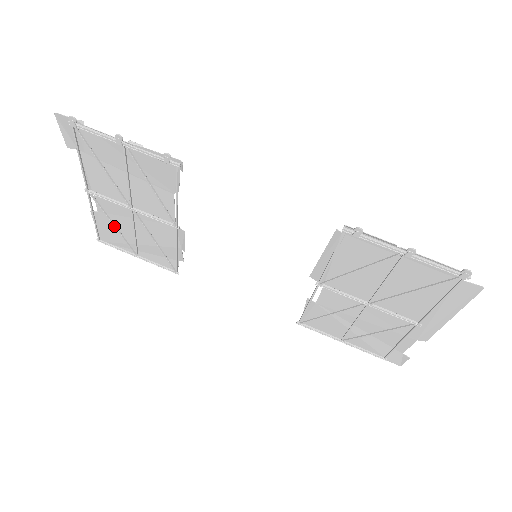
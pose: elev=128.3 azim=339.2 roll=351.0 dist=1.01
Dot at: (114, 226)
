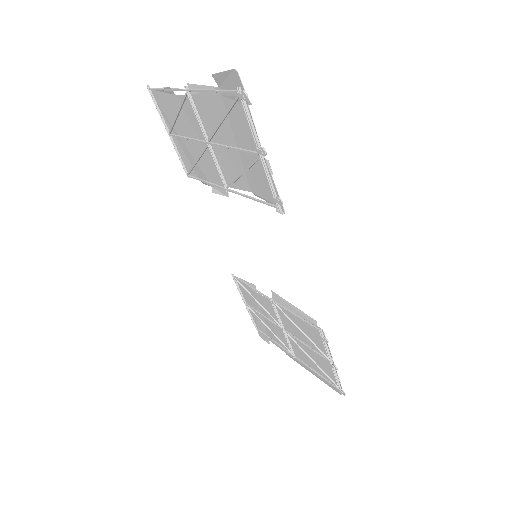
Dot at: (177, 115)
